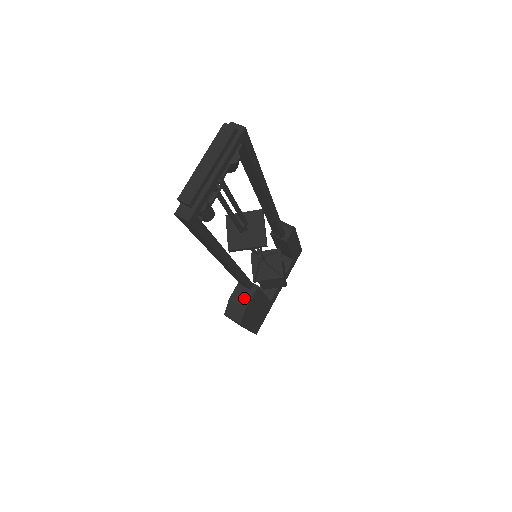
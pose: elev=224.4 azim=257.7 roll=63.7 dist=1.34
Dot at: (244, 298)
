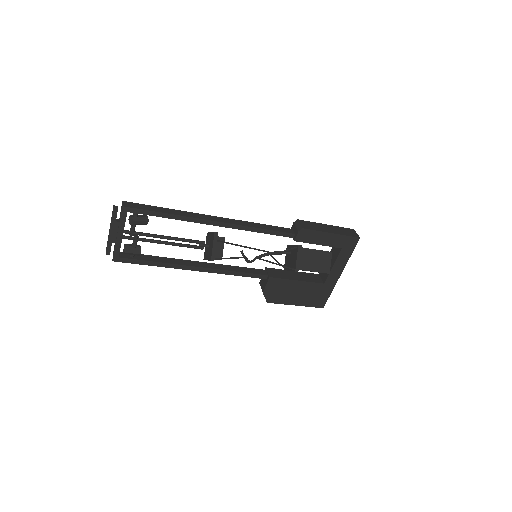
Dot at: (263, 285)
